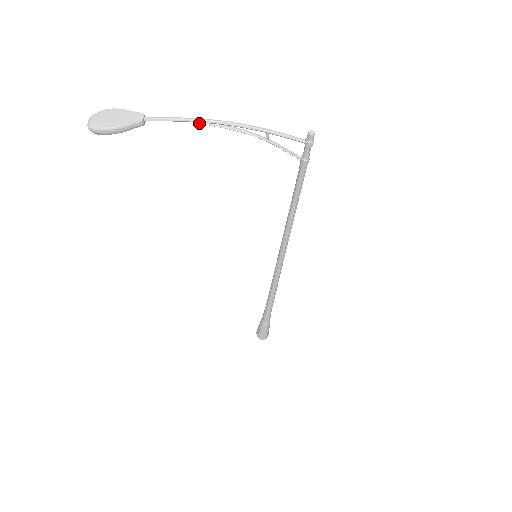
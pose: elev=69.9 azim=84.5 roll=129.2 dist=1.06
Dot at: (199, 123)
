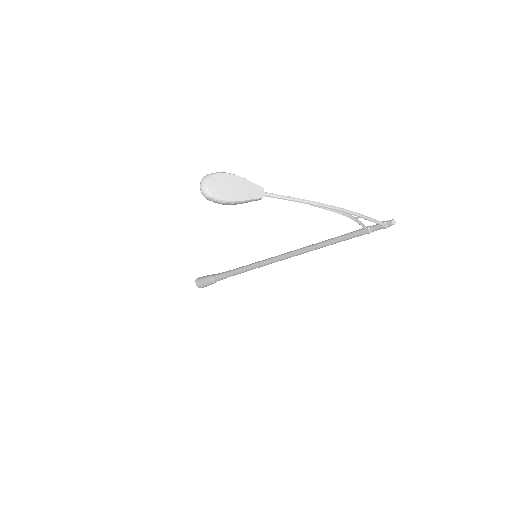
Dot at: (312, 205)
